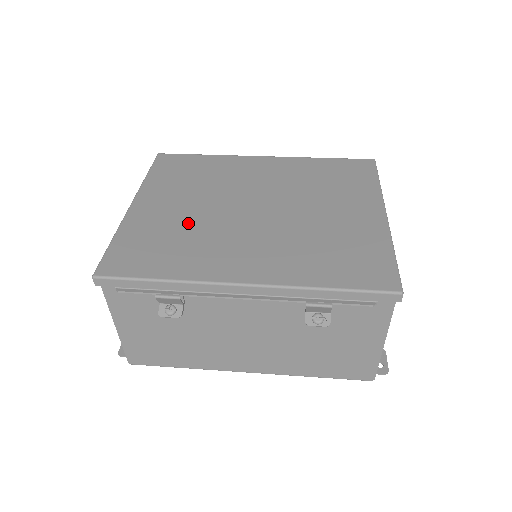
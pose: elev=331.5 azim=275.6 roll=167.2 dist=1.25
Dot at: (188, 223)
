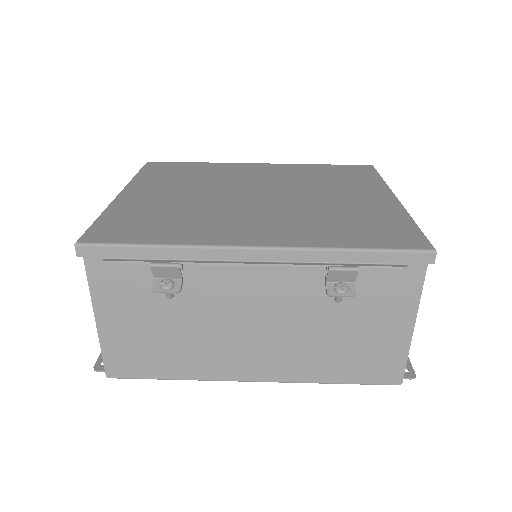
Dot at: (185, 205)
